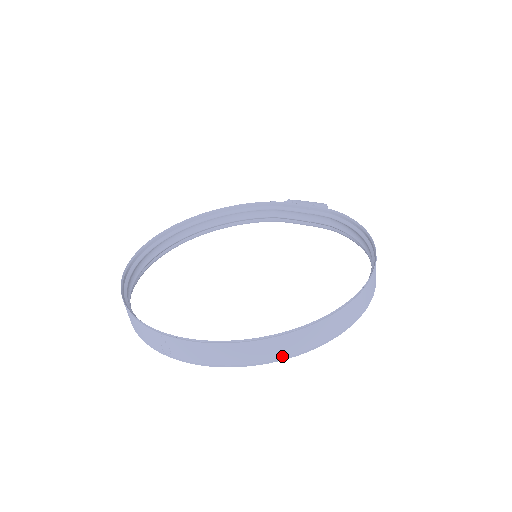
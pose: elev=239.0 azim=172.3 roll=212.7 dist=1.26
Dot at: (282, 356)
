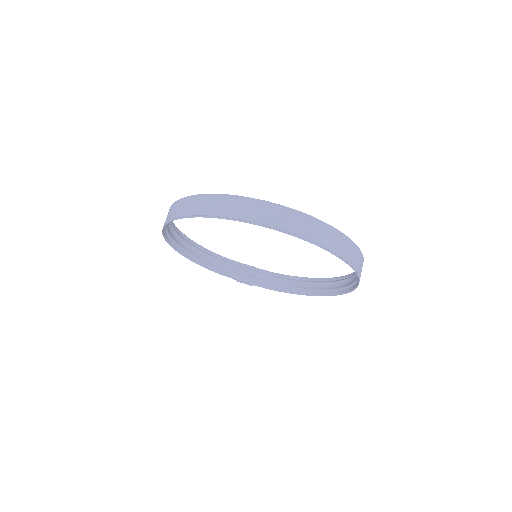
Dot at: (351, 263)
